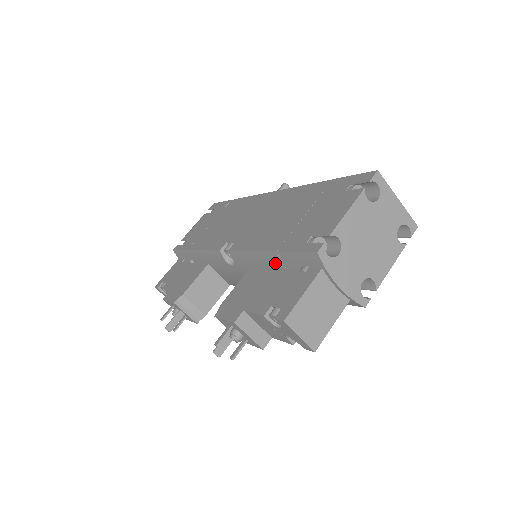
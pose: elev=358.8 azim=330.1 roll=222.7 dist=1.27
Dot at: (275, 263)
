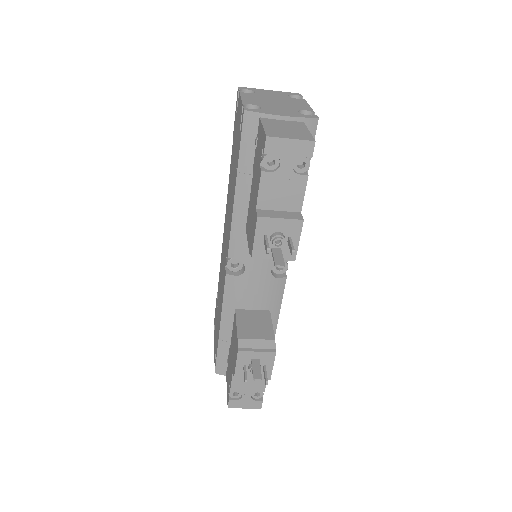
Dot at: (248, 187)
